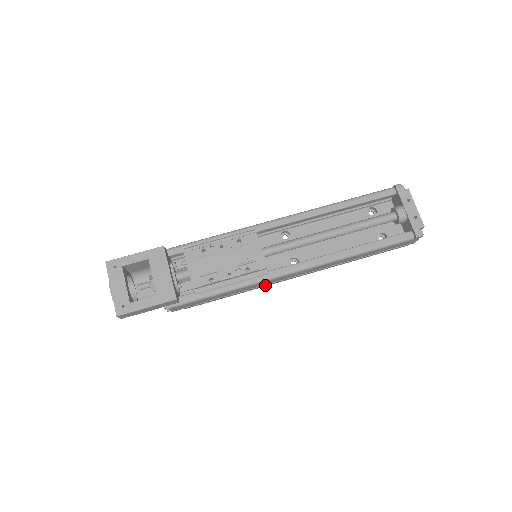
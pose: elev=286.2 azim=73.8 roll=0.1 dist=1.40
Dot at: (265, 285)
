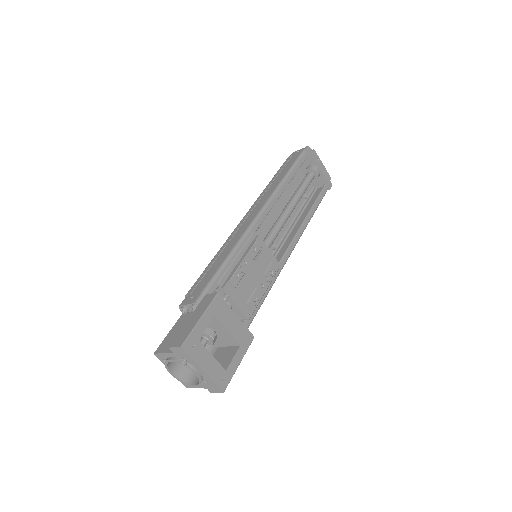
Dot at: occluded
